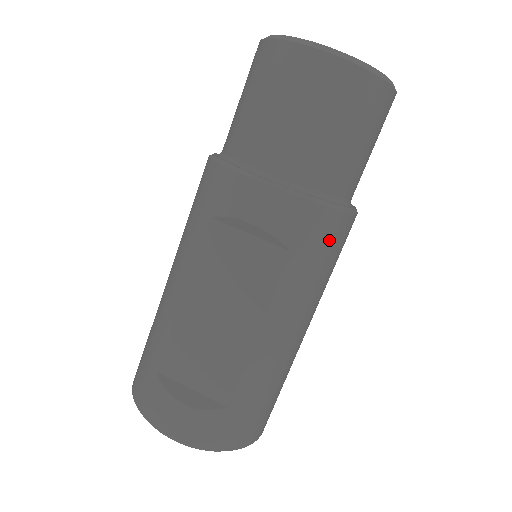
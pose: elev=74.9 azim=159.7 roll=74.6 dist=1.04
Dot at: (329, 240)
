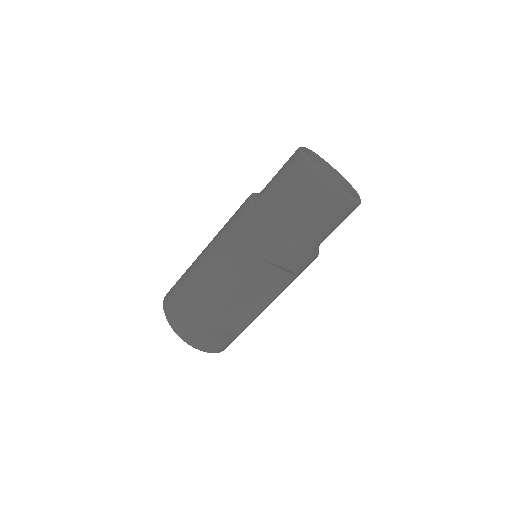
Dot at: occluded
